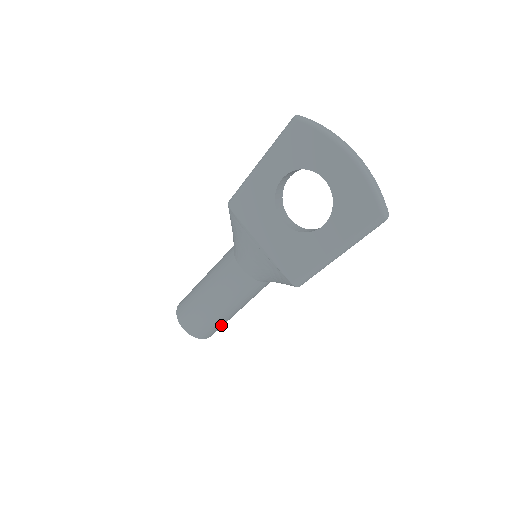
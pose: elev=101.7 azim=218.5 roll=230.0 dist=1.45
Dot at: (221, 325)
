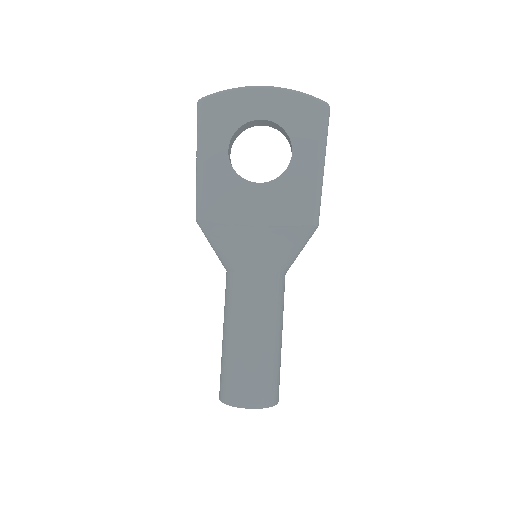
Dot at: (279, 371)
